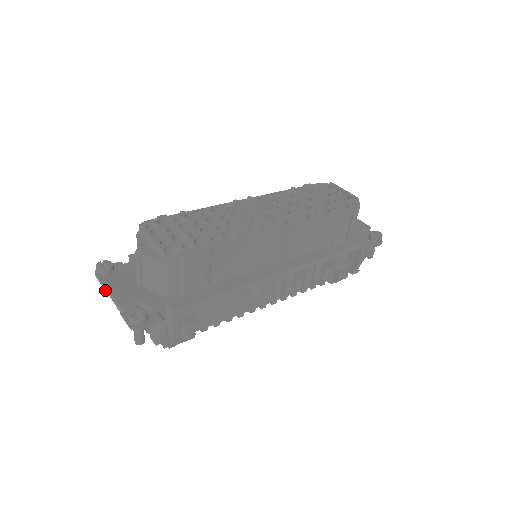
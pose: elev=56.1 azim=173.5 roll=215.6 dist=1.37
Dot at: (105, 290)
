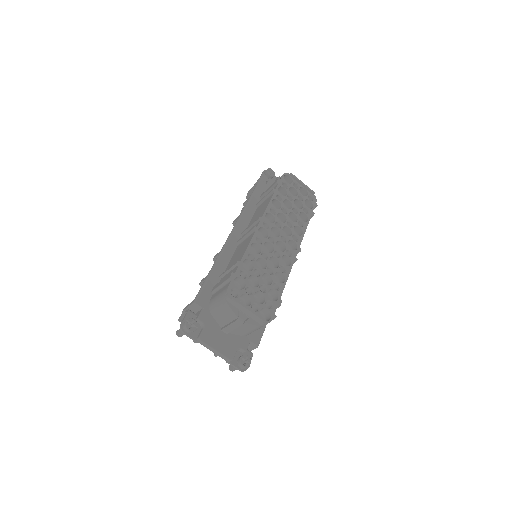
Dot at: (182, 335)
